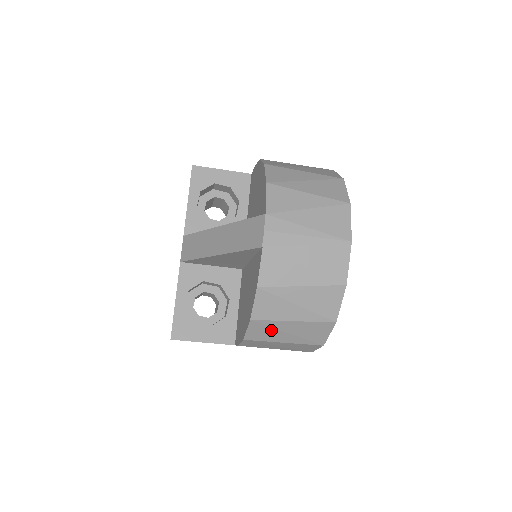
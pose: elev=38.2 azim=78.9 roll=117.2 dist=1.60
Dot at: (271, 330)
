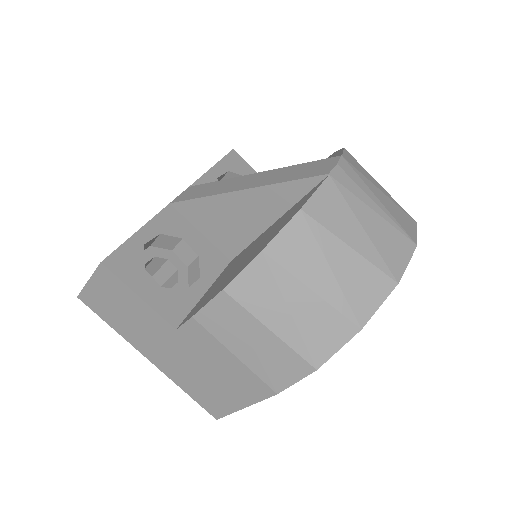
Dot at: (273, 291)
